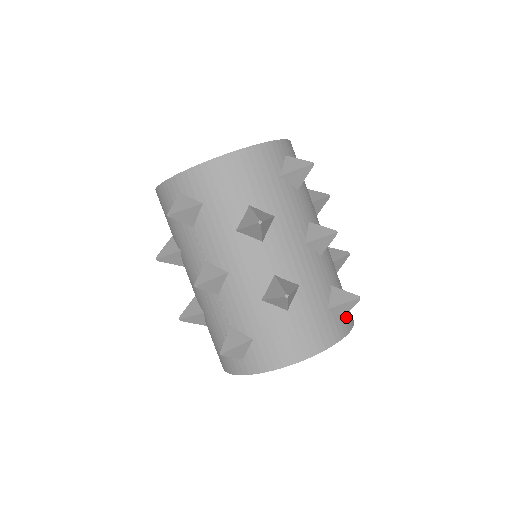
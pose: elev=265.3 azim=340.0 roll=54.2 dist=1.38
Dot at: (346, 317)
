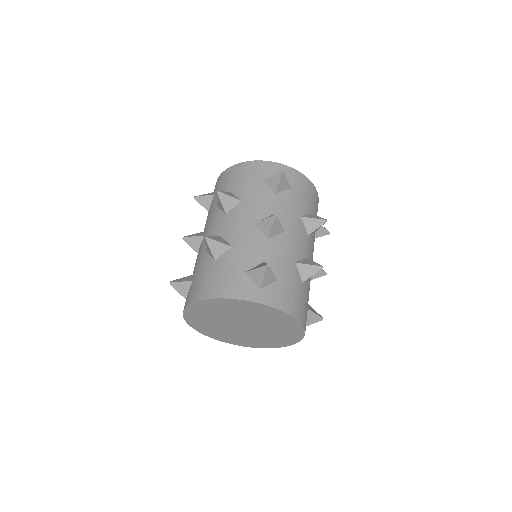
Dot at: occluded
